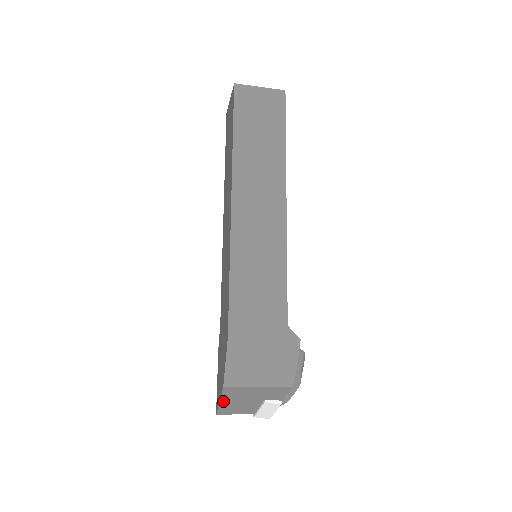
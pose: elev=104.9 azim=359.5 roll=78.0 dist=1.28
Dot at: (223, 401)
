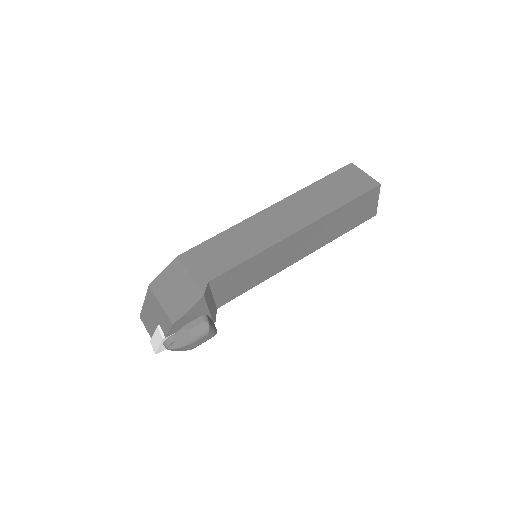
Dot at: (145, 303)
